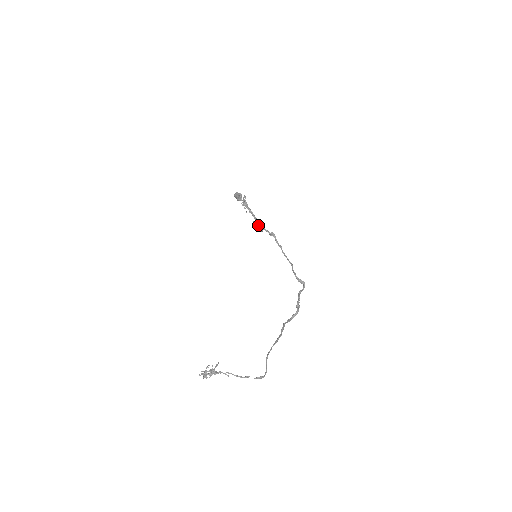
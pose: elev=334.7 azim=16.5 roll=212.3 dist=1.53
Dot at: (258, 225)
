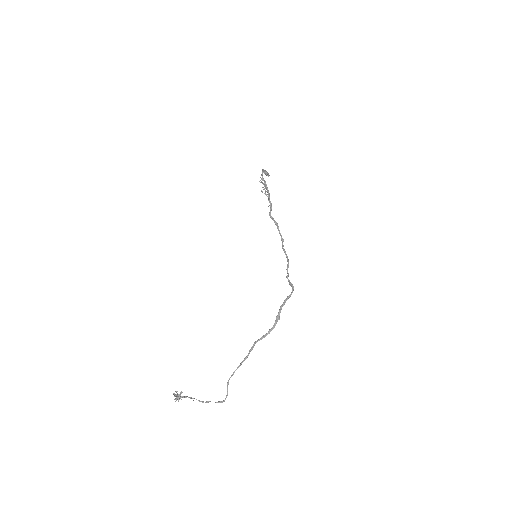
Dot at: (269, 213)
